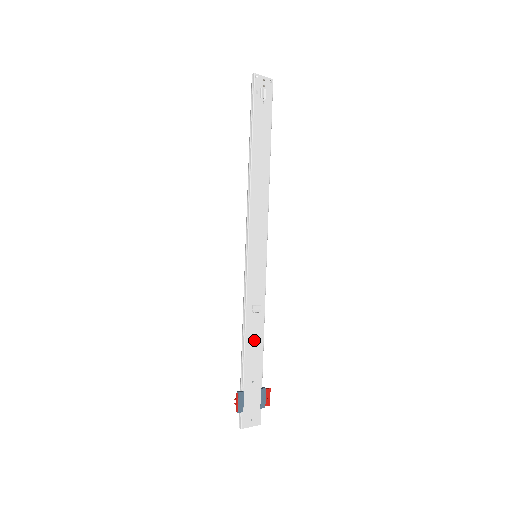
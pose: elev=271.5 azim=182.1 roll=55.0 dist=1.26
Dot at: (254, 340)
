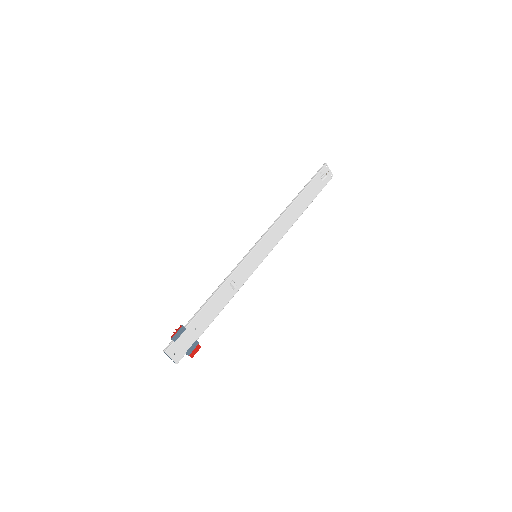
Dot at: (217, 303)
